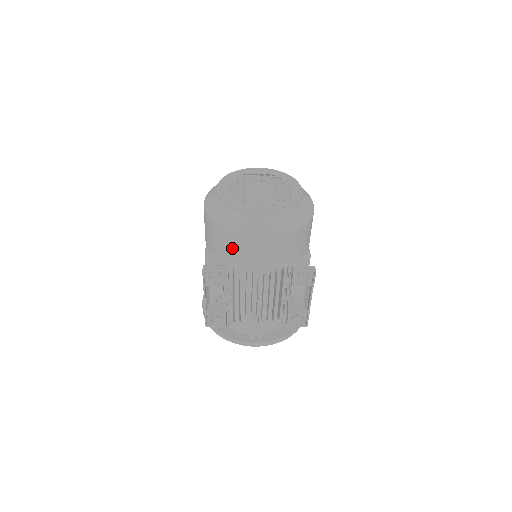
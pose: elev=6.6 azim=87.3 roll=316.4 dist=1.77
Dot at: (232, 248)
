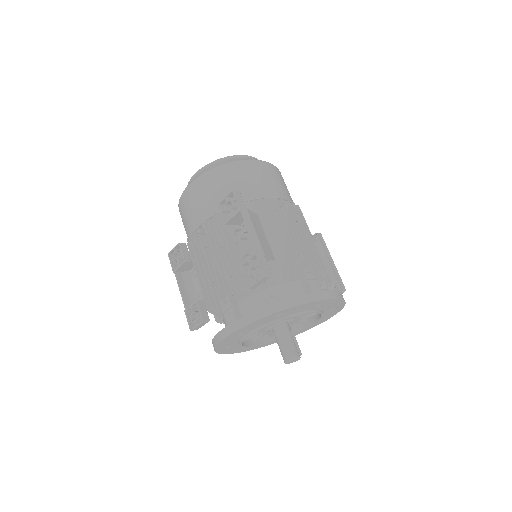
Dot at: (183, 221)
